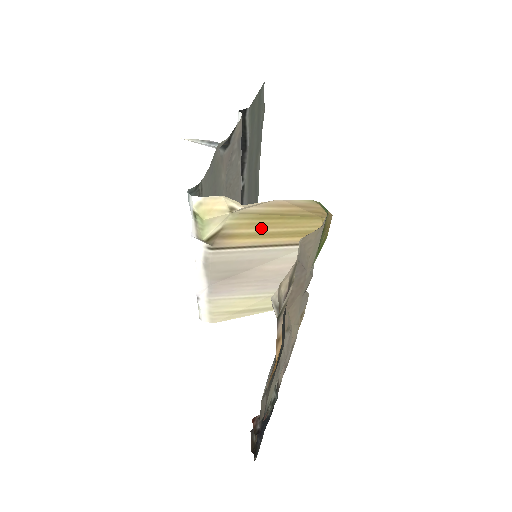
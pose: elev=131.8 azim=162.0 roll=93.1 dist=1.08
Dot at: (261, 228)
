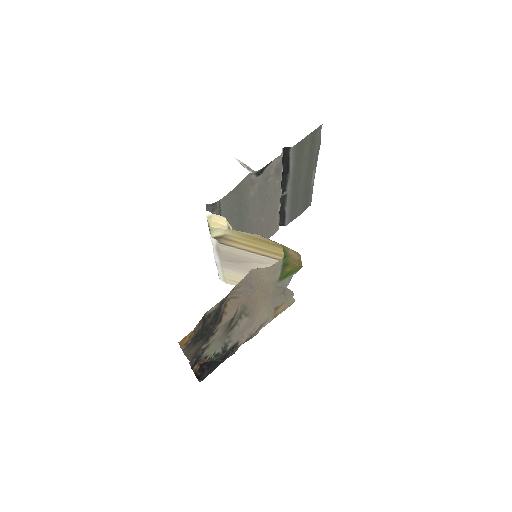
Dot at: (253, 244)
